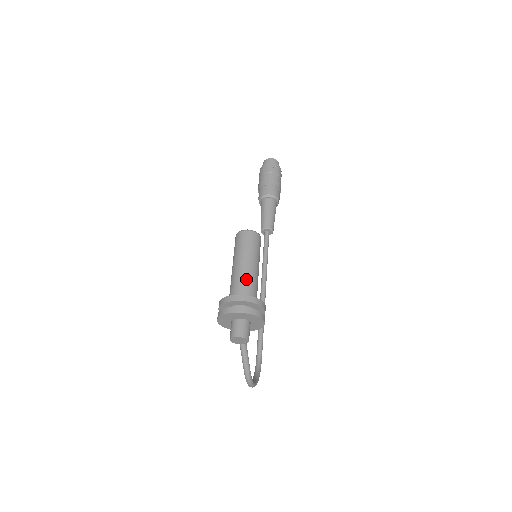
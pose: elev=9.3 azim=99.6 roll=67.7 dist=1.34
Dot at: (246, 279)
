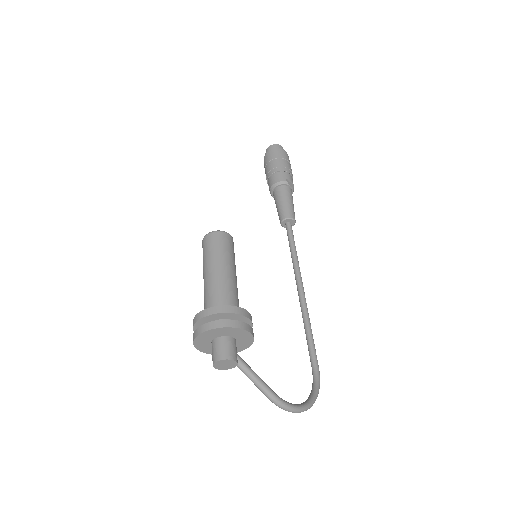
Dot at: (212, 289)
